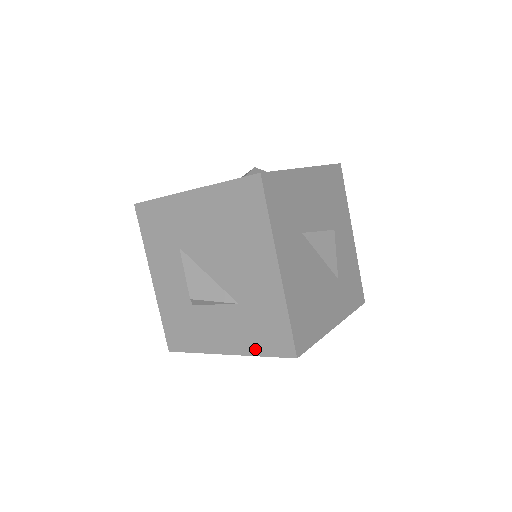
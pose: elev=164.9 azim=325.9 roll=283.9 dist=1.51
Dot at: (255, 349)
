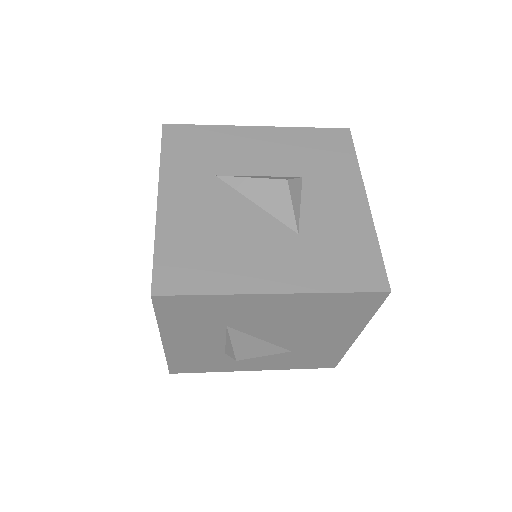
Dot at: (293, 367)
